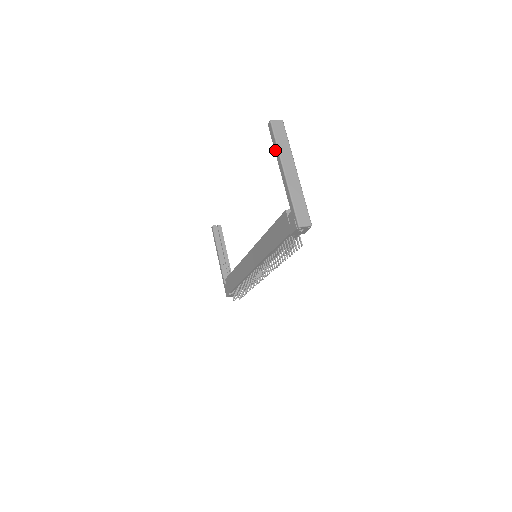
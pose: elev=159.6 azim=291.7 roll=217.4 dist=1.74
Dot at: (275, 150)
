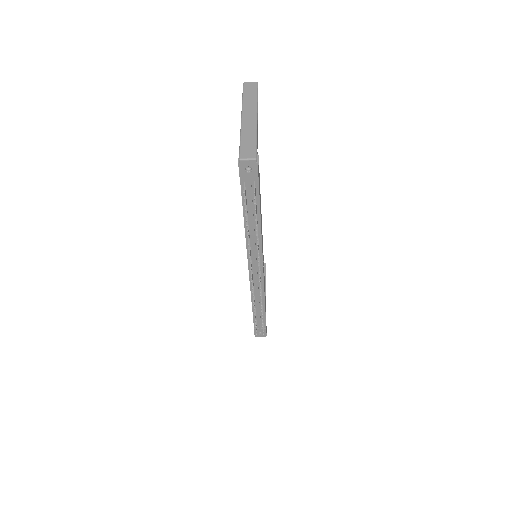
Dot at: occluded
